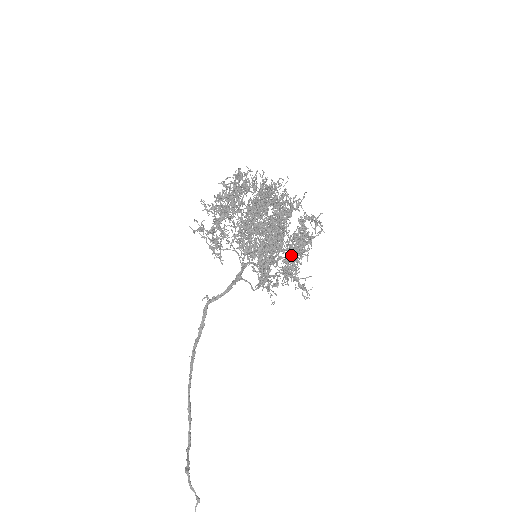
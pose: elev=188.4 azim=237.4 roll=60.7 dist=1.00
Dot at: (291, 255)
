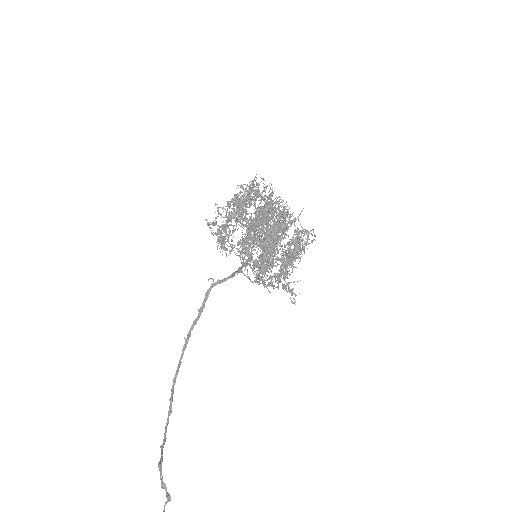
Dot at: occluded
